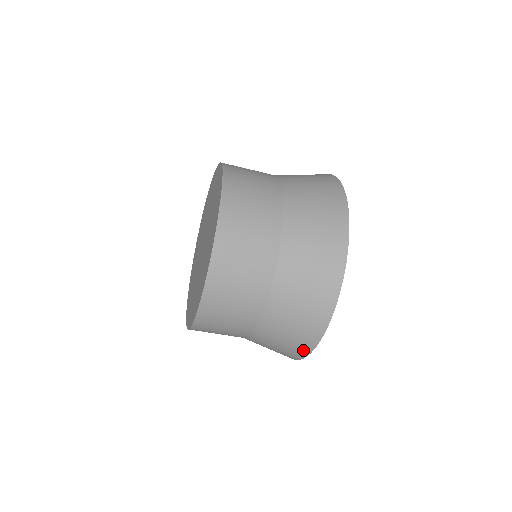
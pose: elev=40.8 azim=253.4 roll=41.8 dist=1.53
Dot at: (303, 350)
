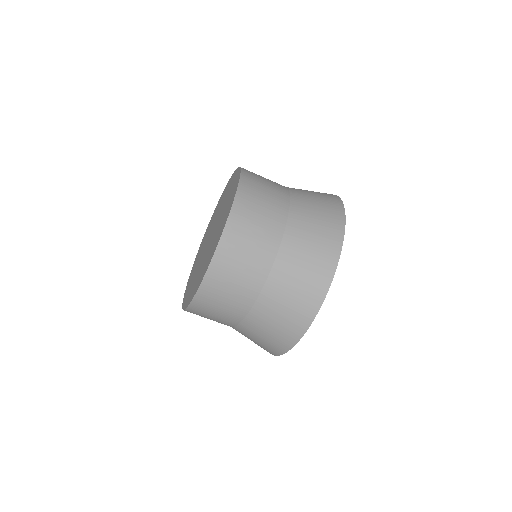
Dot at: occluded
